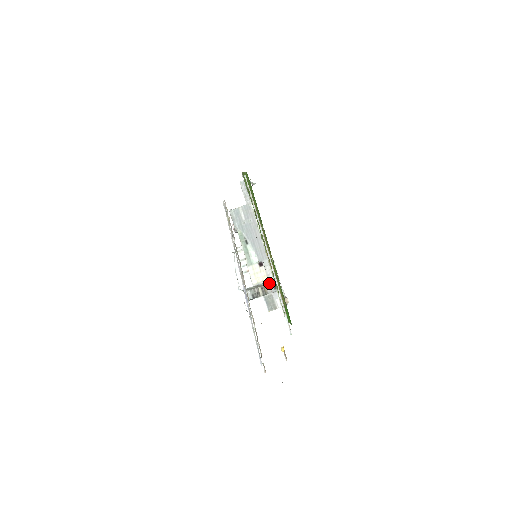
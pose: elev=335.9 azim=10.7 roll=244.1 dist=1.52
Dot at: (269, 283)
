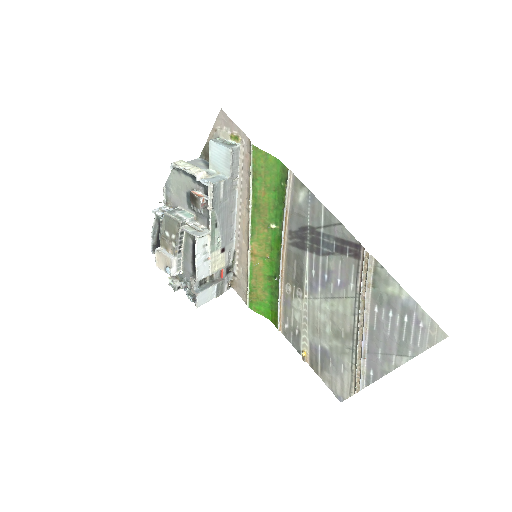
Dot at: (224, 269)
